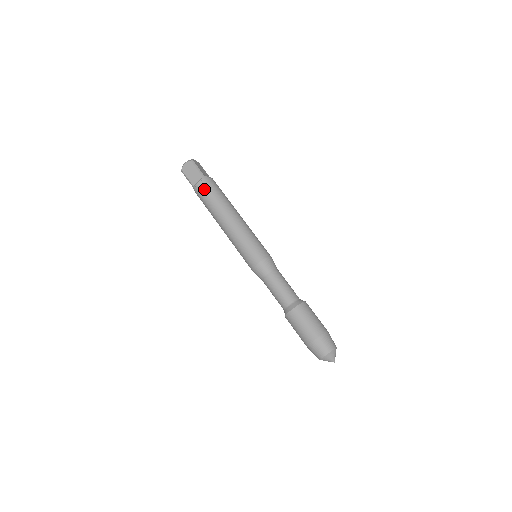
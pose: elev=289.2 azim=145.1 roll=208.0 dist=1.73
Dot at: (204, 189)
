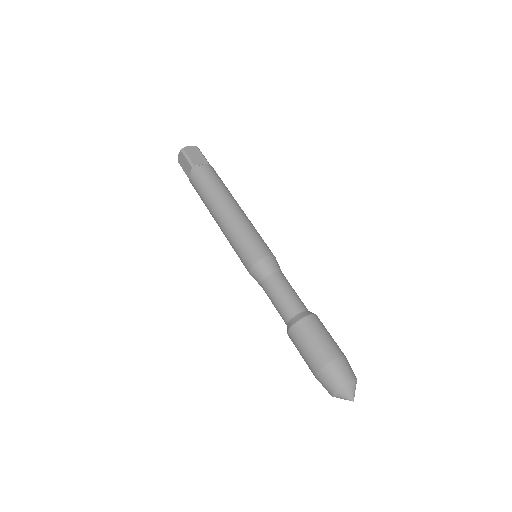
Dot at: (210, 171)
